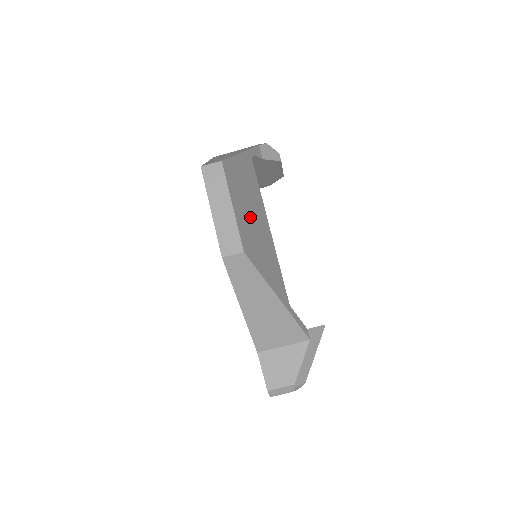
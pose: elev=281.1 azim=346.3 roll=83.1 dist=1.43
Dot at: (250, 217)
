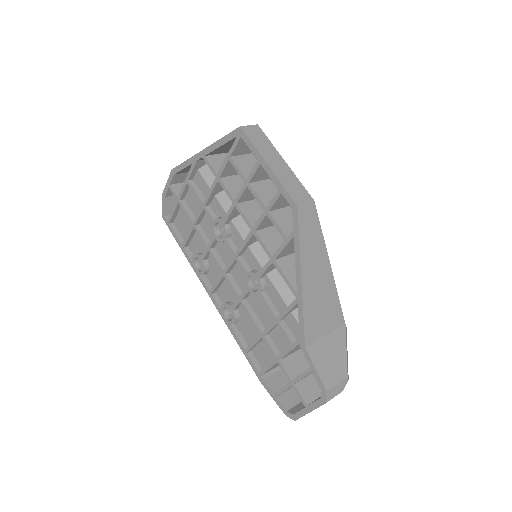
Dot at: occluded
